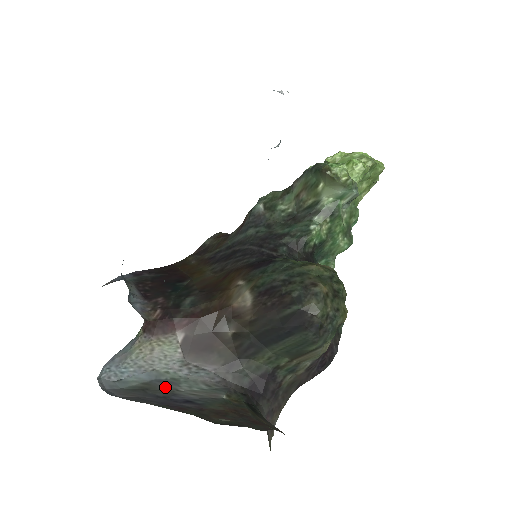
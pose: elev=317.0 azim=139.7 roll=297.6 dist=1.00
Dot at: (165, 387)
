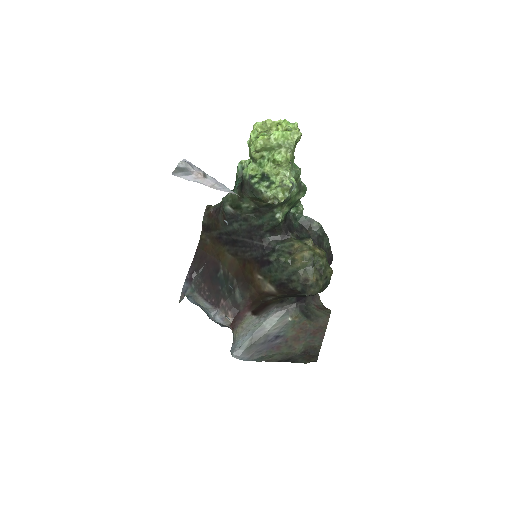
Dot at: (261, 334)
